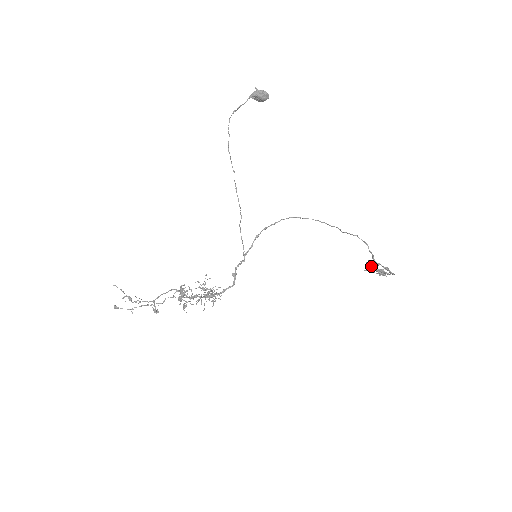
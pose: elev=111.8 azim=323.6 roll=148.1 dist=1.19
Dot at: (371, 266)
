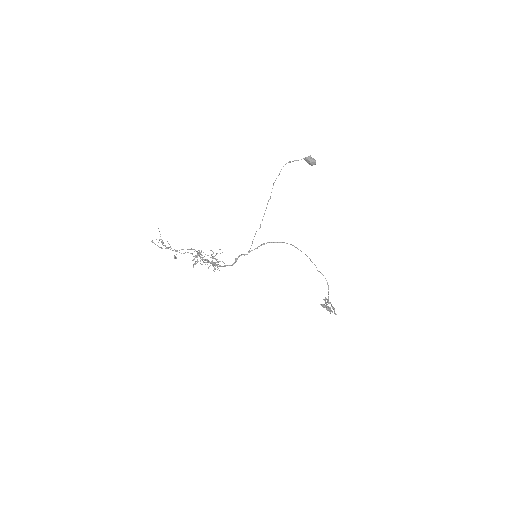
Dot at: occluded
